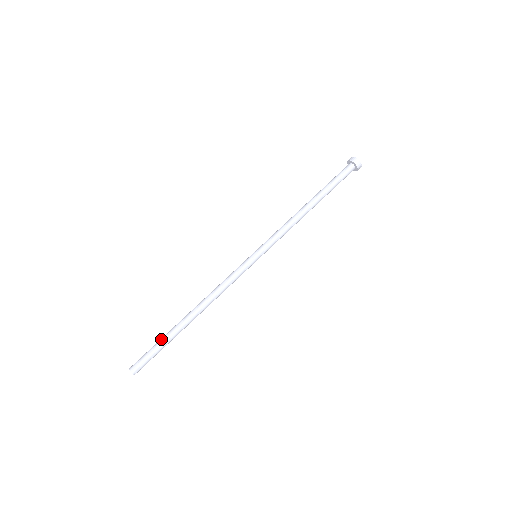
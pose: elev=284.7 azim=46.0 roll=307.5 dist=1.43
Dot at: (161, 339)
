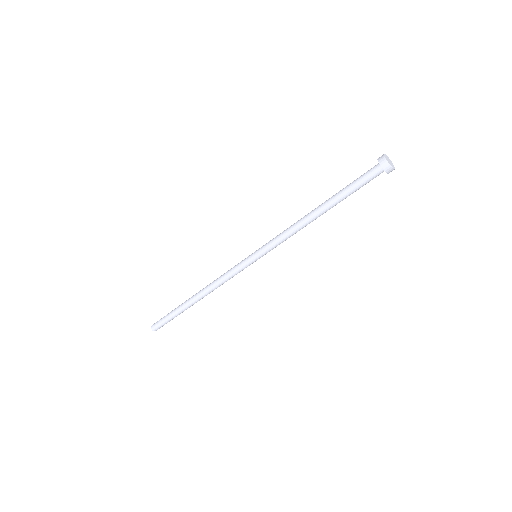
Dot at: (173, 310)
